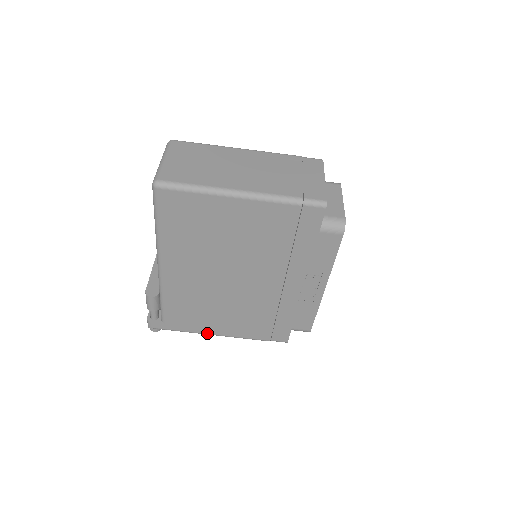
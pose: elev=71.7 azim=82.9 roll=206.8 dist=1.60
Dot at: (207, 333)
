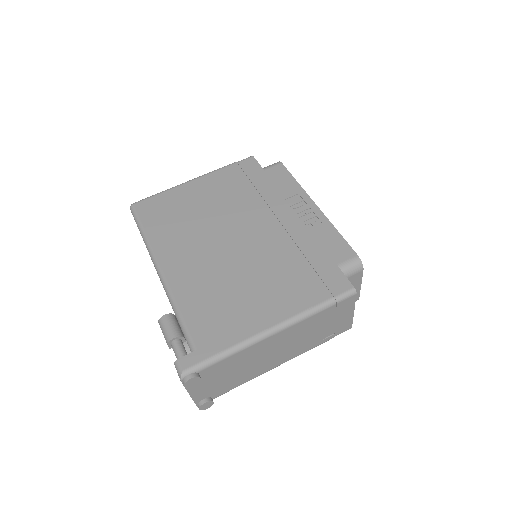
Dot at: (255, 334)
